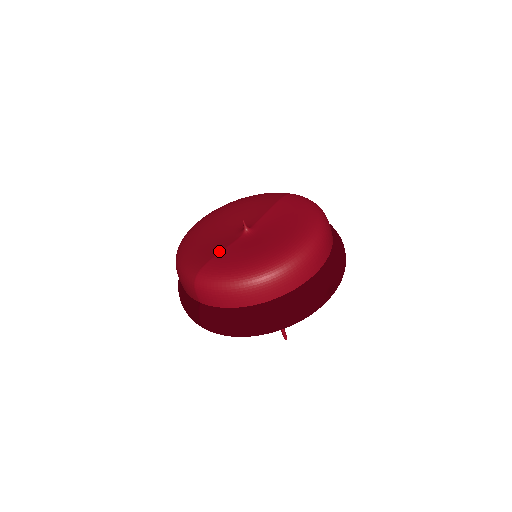
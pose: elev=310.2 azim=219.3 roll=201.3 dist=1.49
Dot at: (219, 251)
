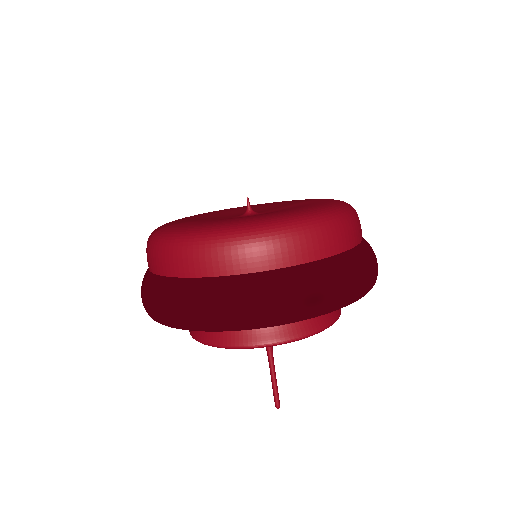
Dot at: (200, 219)
